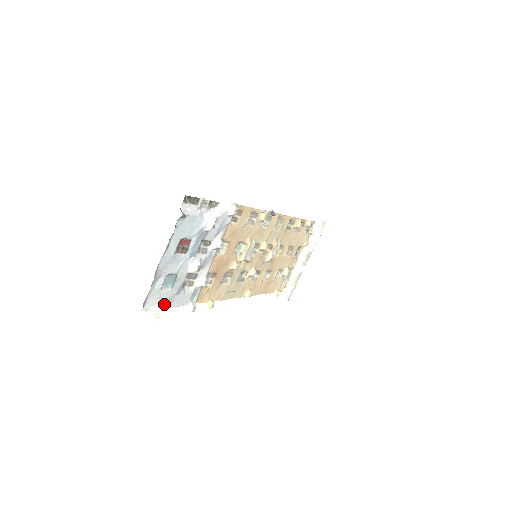
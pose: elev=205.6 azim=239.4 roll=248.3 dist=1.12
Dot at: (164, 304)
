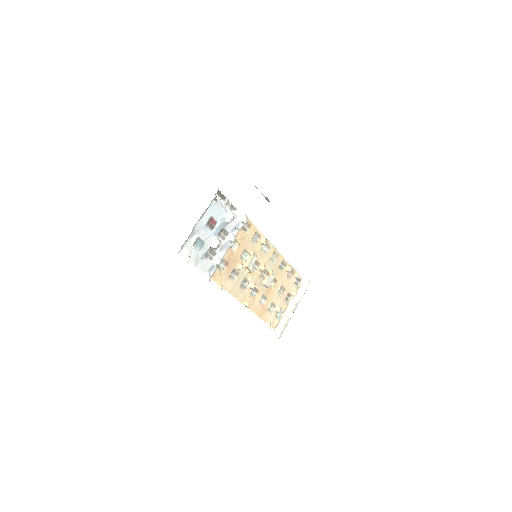
Dot at: (192, 260)
